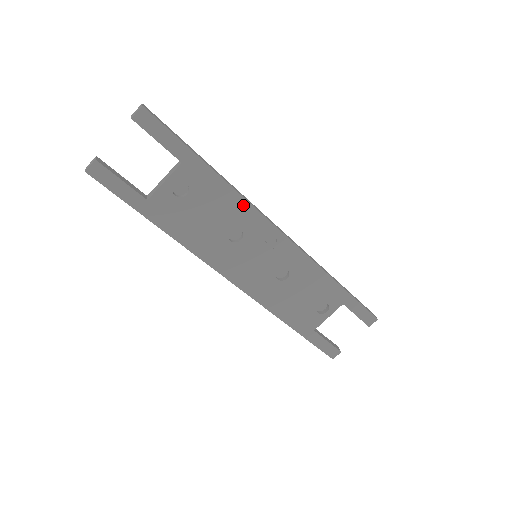
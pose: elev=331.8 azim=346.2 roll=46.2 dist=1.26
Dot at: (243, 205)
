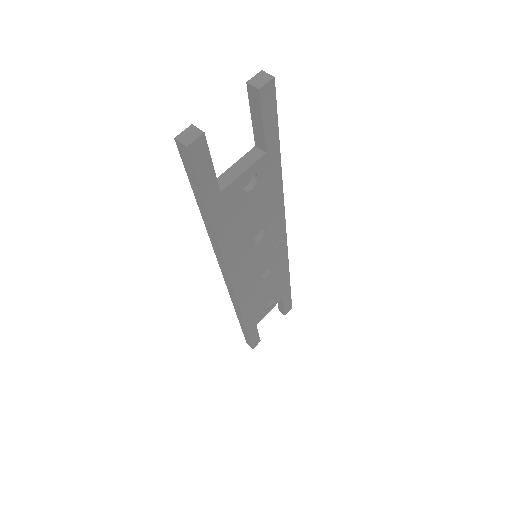
Dot at: (279, 205)
